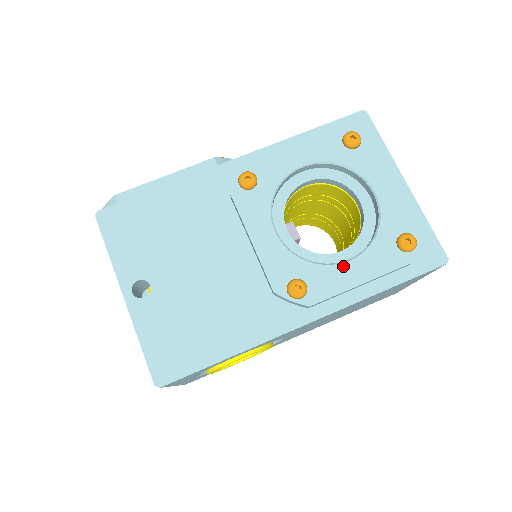
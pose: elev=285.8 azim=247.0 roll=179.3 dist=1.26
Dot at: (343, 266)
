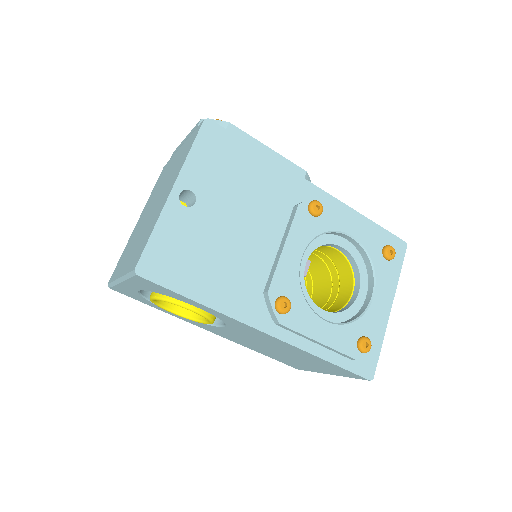
Dot at: (320, 320)
